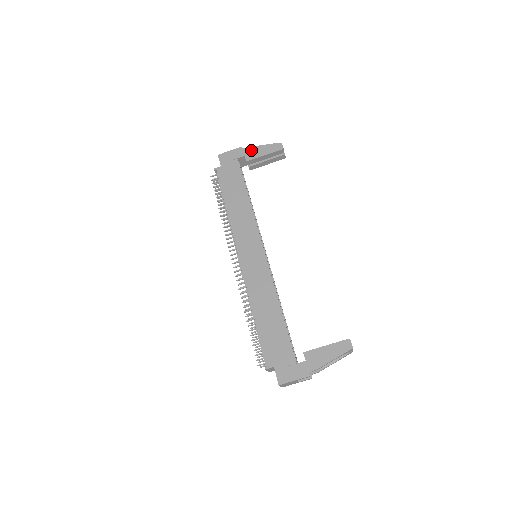
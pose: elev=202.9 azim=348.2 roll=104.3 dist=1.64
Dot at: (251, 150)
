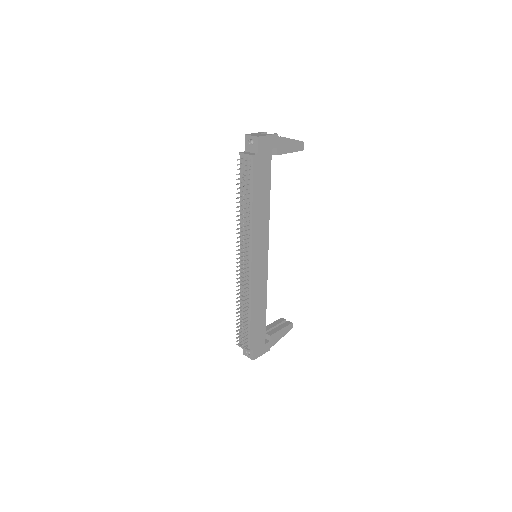
Dot at: (283, 142)
